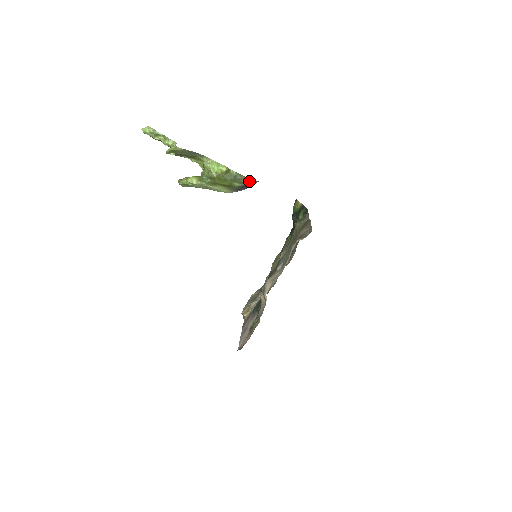
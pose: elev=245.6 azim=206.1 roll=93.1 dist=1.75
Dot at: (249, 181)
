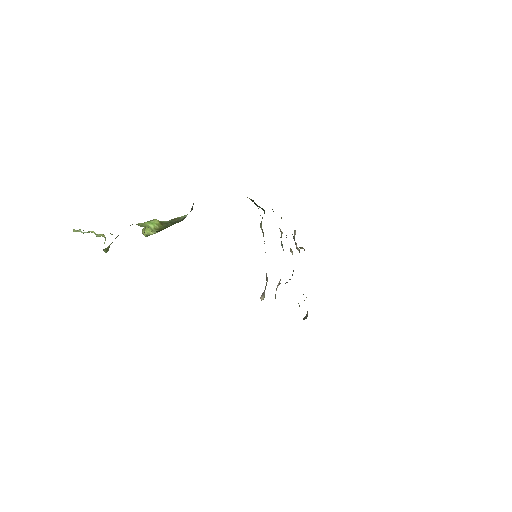
Dot at: (185, 216)
